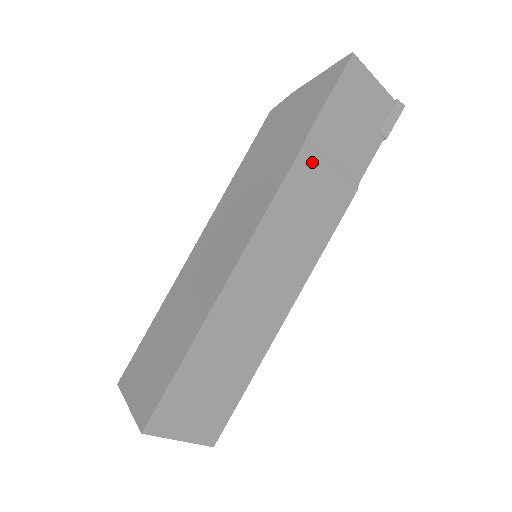
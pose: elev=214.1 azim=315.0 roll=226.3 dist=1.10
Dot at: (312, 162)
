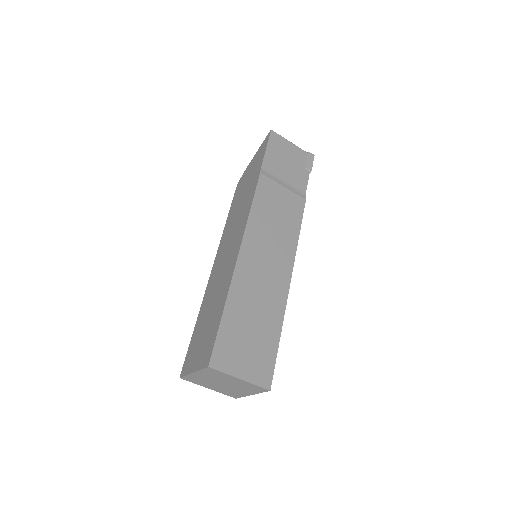
Dot at: (269, 182)
